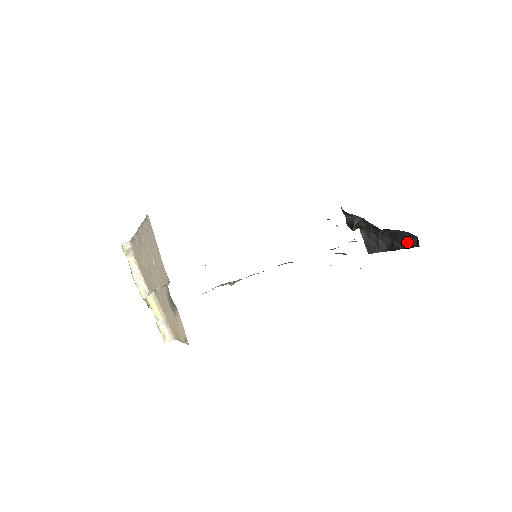
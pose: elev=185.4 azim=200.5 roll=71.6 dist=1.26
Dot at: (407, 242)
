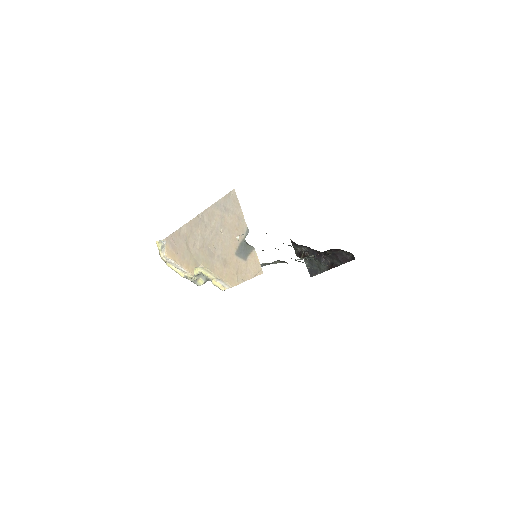
Dot at: (345, 259)
